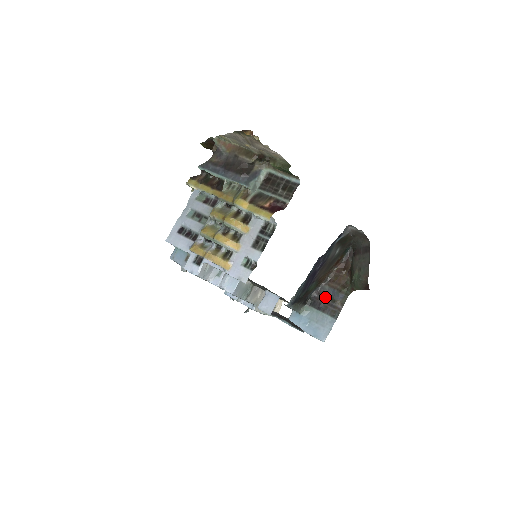
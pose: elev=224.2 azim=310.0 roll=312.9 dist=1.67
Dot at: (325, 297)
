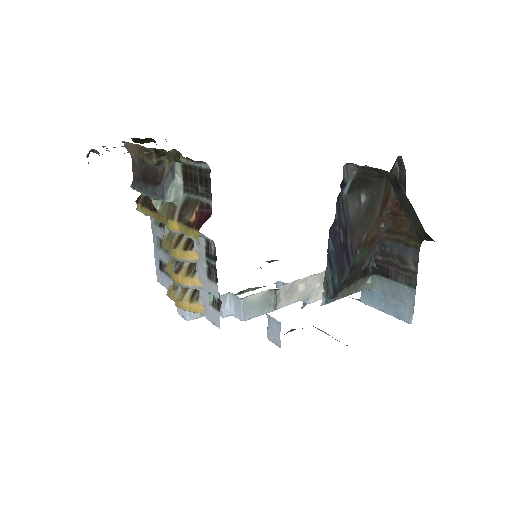
Dot at: (391, 258)
